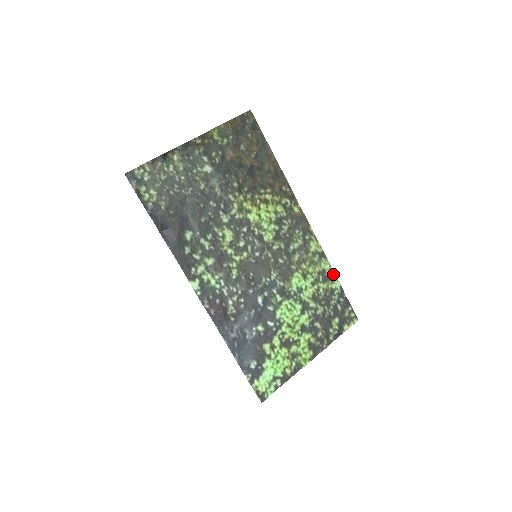
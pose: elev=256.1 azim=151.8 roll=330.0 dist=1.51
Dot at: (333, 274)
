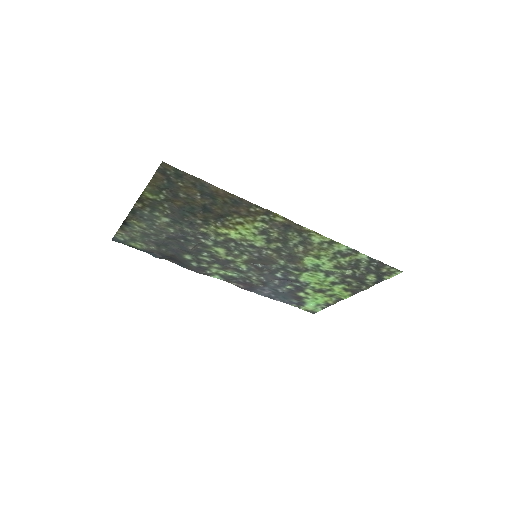
Dot at: (354, 250)
